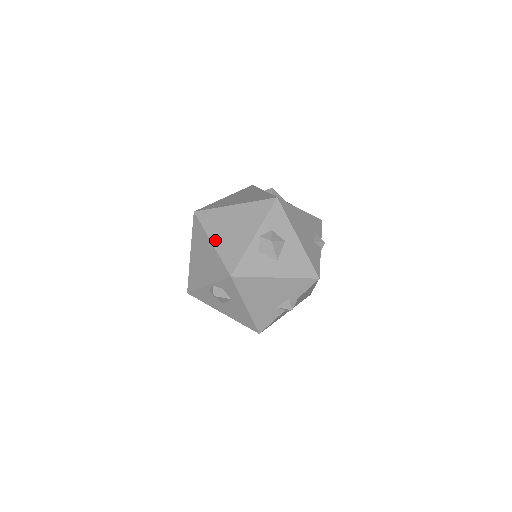
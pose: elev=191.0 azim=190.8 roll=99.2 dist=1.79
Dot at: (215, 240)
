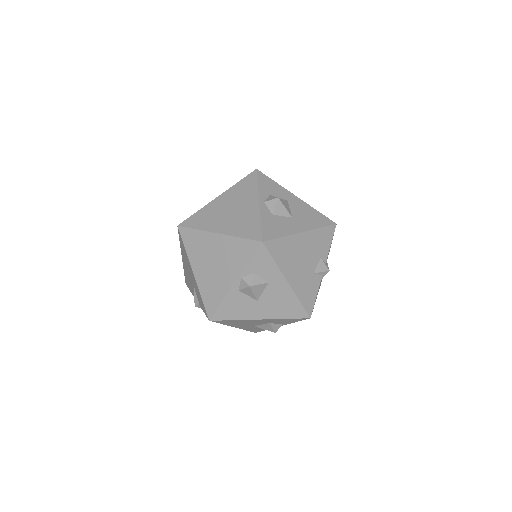
Dot at: (220, 229)
